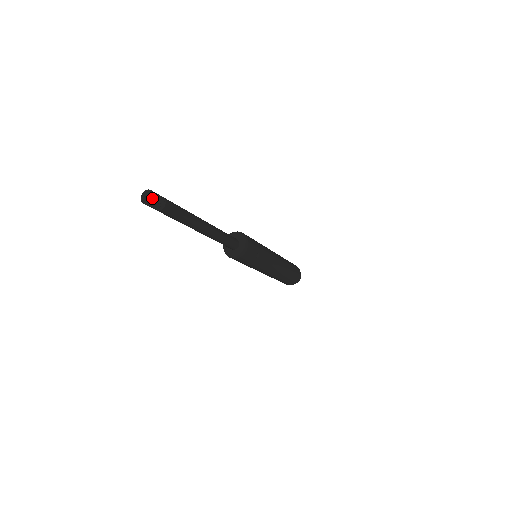
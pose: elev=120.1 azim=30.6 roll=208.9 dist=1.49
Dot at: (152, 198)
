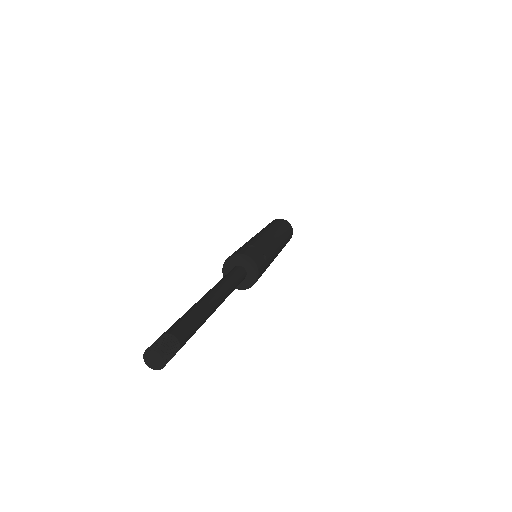
Dot at: (164, 356)
